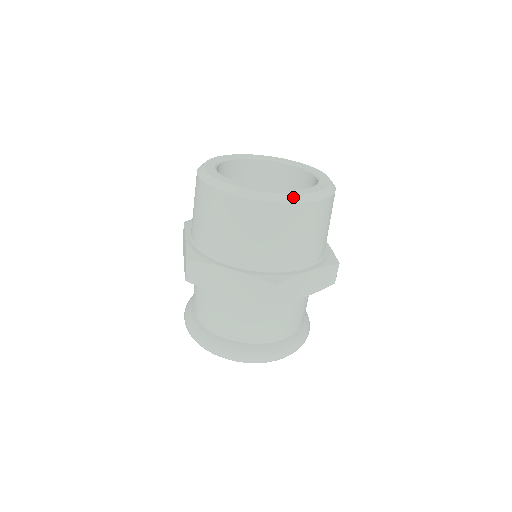
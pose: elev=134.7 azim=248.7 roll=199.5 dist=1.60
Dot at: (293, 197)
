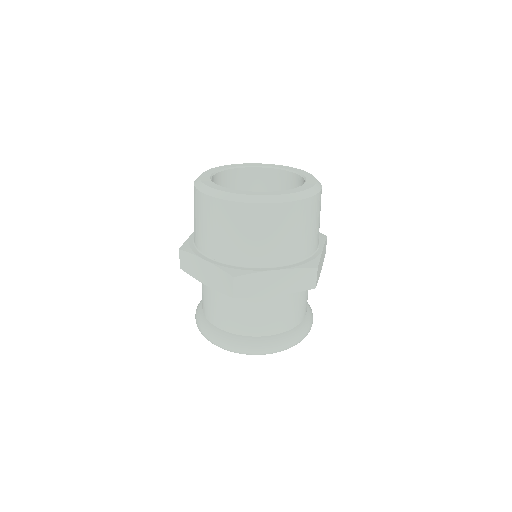
Dot at: (311, 191)
